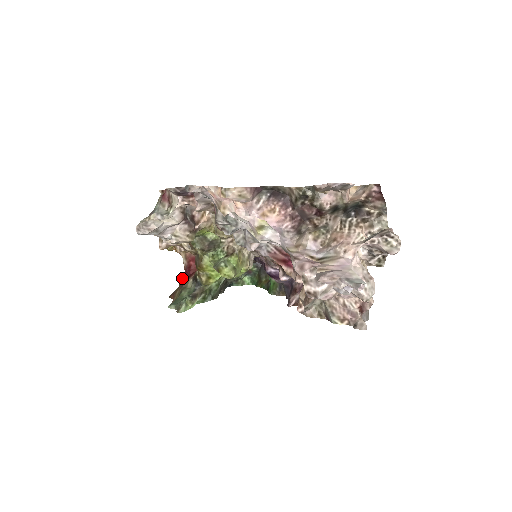
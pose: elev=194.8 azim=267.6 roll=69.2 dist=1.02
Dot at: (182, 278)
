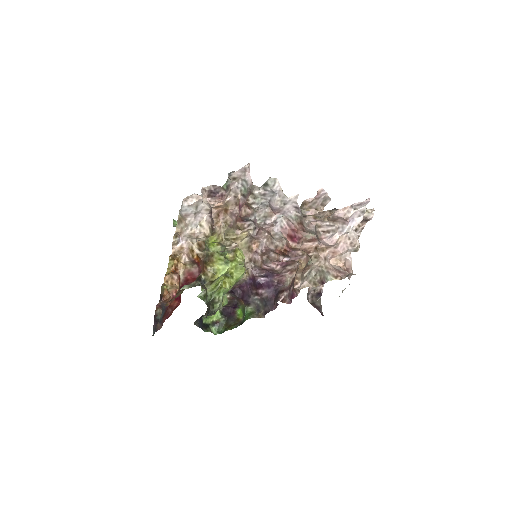
Dot at: occluded
